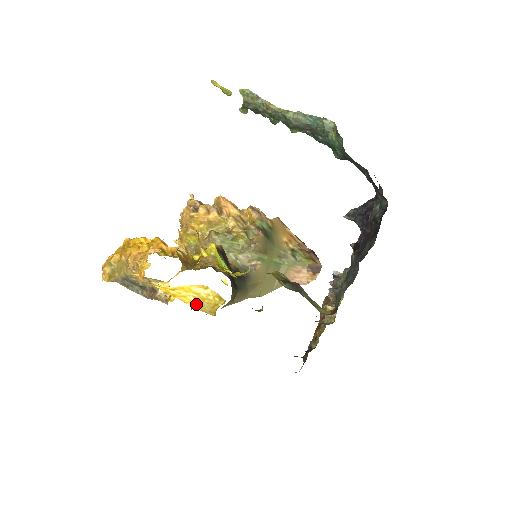
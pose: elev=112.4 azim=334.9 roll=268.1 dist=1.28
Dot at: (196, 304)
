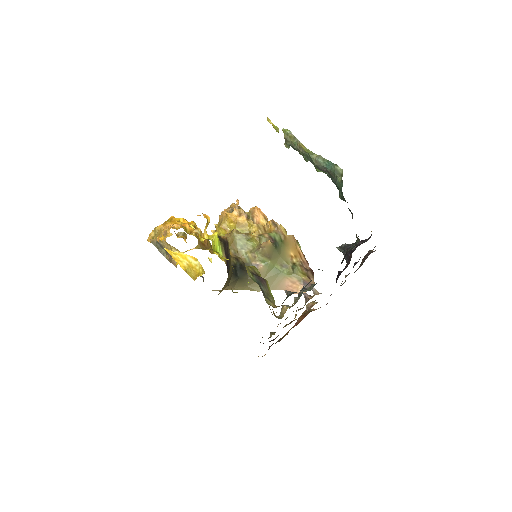
Dot at: (187, 269)
